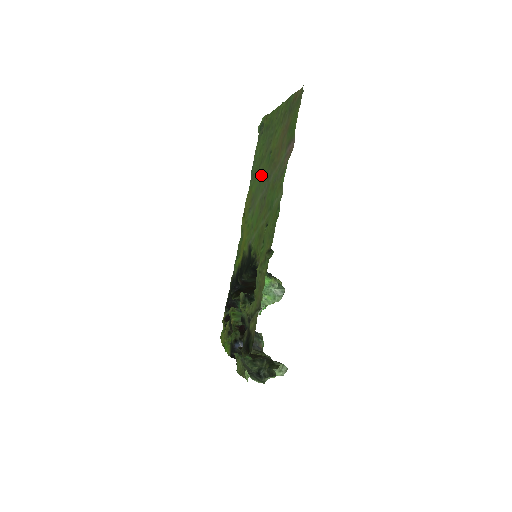
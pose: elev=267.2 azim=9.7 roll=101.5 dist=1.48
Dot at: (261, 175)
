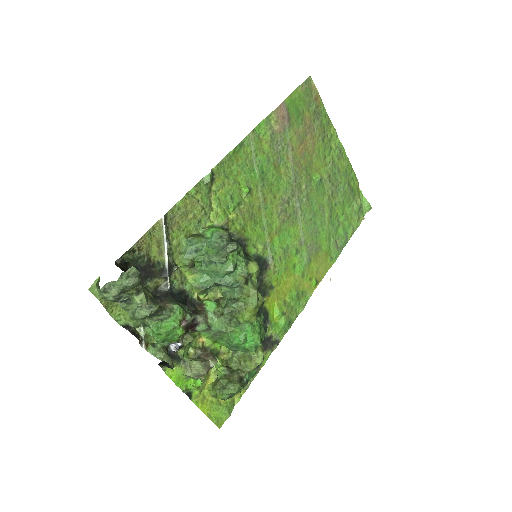
Dot at: (318, 212)
